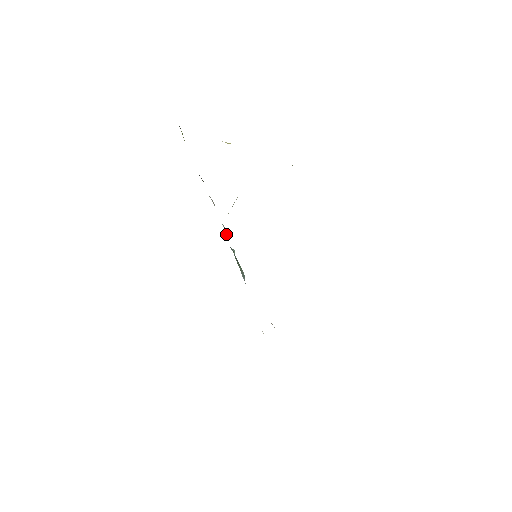
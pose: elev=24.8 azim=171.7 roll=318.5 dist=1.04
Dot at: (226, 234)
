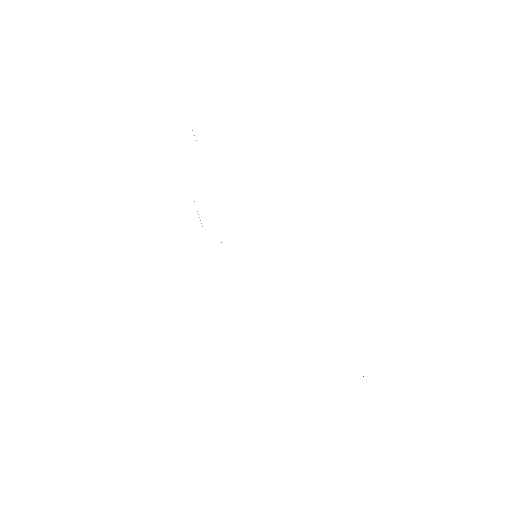
Dot at: occluded
